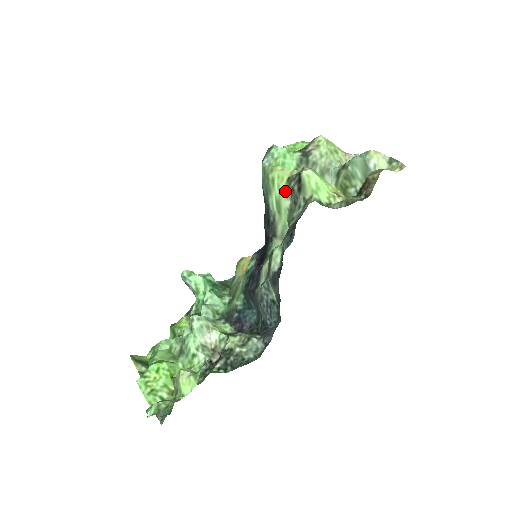
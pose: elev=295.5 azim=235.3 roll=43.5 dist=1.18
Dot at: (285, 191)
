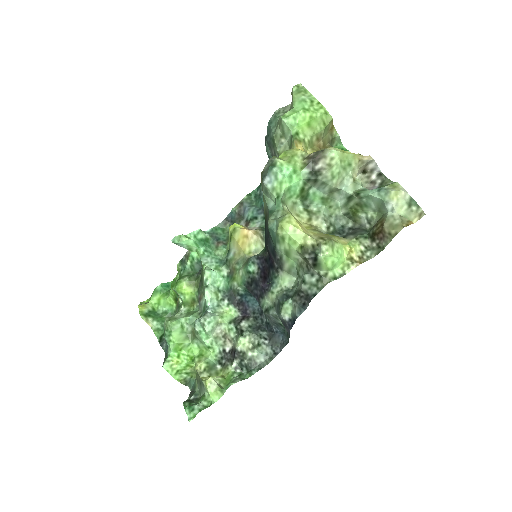
Dot at: (296, 251)
